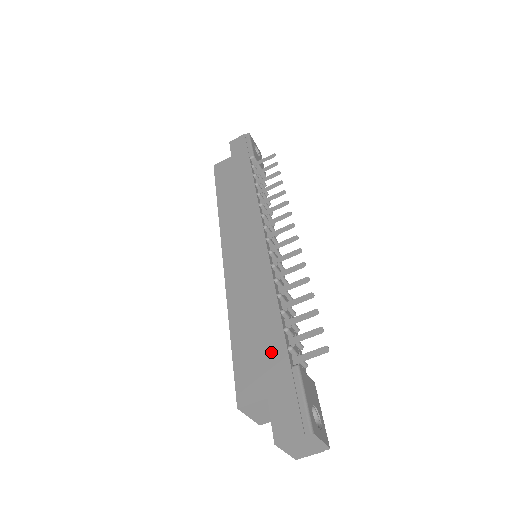
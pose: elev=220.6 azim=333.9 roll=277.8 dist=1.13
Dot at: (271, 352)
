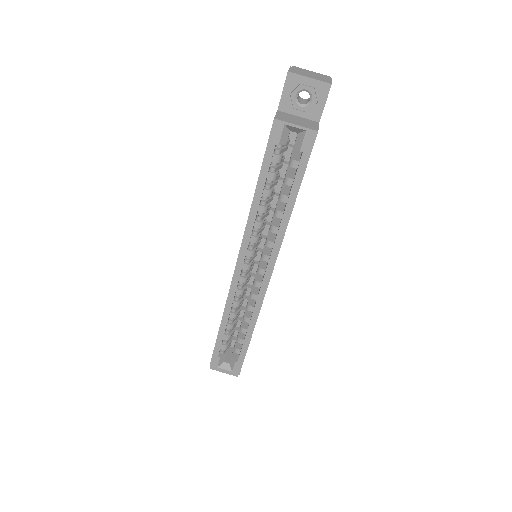
Dot at: occluded
